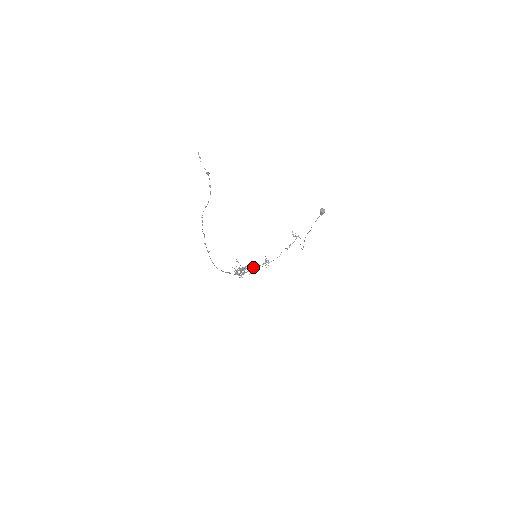
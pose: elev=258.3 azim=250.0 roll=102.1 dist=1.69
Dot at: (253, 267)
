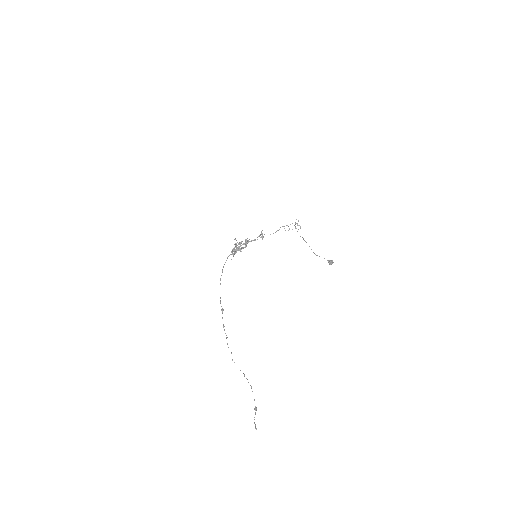
Dot at: (248, 241)
